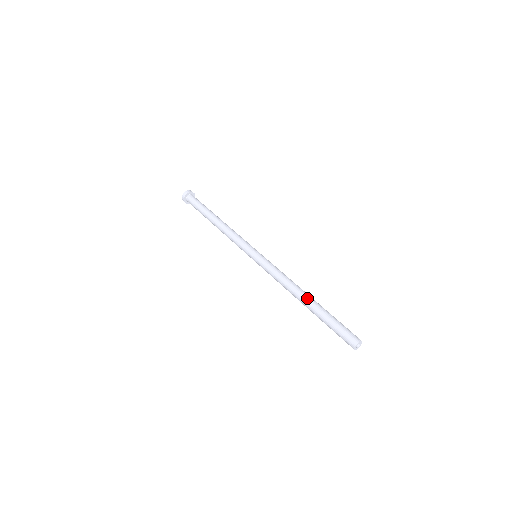
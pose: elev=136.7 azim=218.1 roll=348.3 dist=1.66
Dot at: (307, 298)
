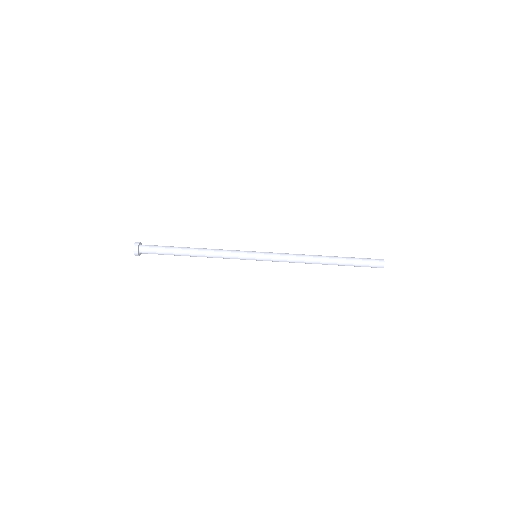
Dot at: (327, 258)
